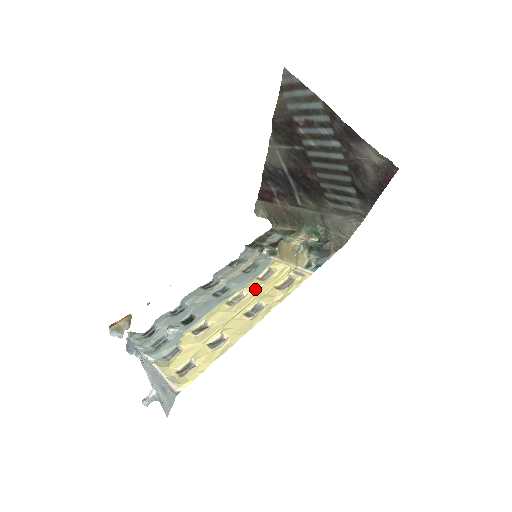
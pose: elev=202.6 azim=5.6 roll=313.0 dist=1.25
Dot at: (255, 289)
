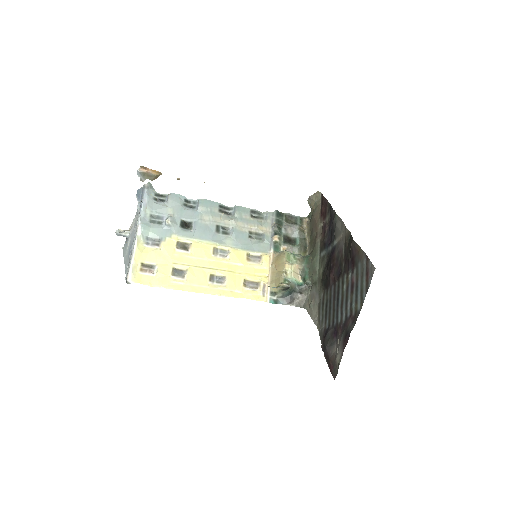
Dot at: (236, 262)
